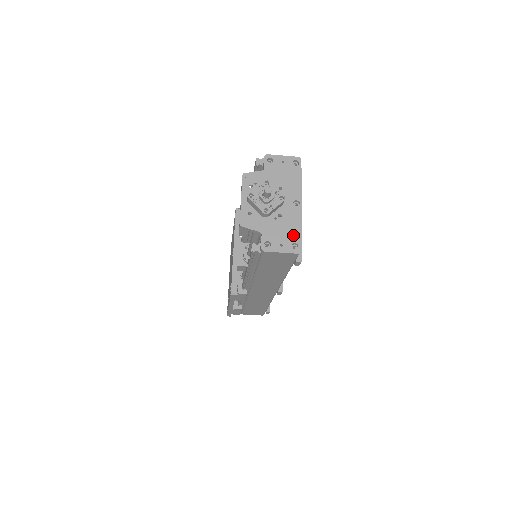
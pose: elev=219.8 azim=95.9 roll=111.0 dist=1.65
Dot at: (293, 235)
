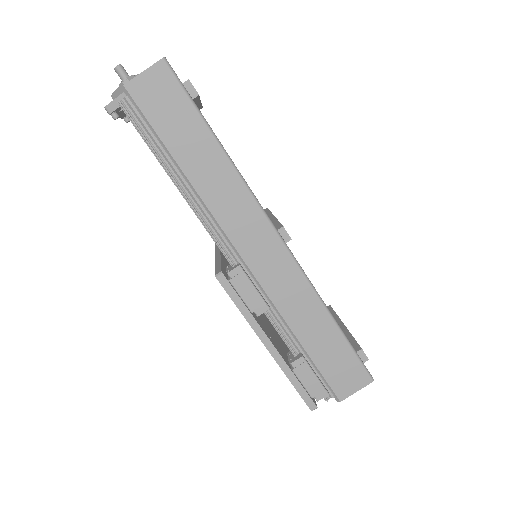
Dot at: occluded
